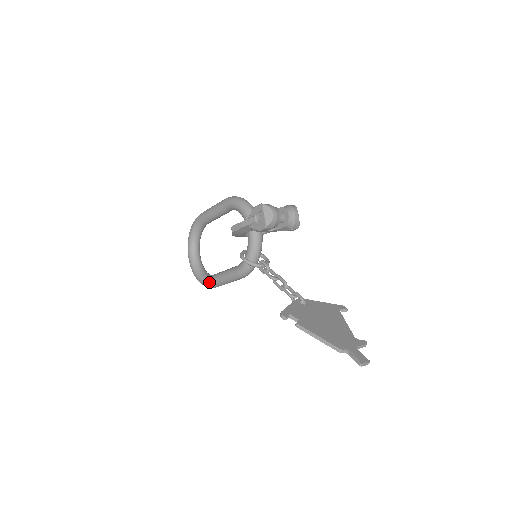
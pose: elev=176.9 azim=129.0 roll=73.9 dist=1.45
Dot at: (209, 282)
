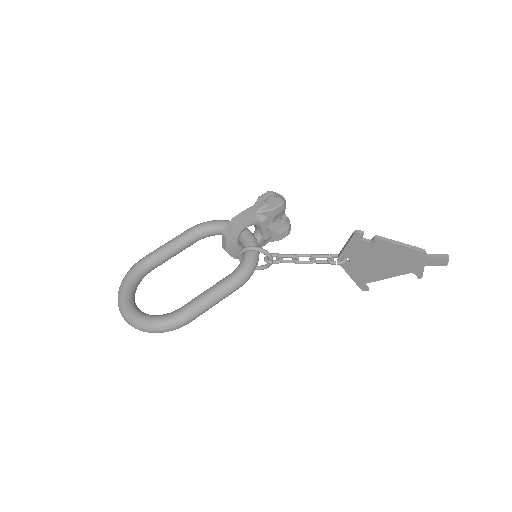
Dot at: (182, 311)
